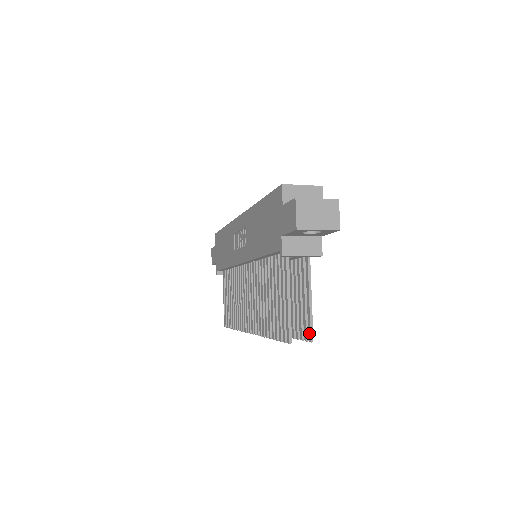
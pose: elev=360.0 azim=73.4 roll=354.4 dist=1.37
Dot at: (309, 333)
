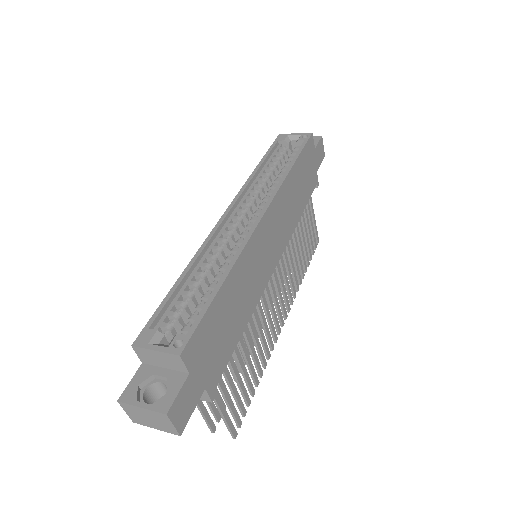
Dot at: (231, 432)
